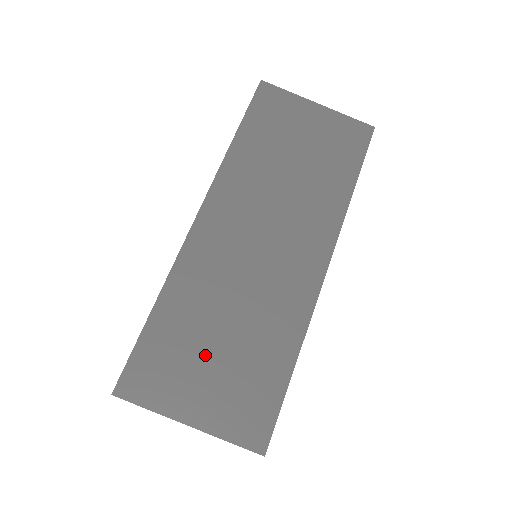
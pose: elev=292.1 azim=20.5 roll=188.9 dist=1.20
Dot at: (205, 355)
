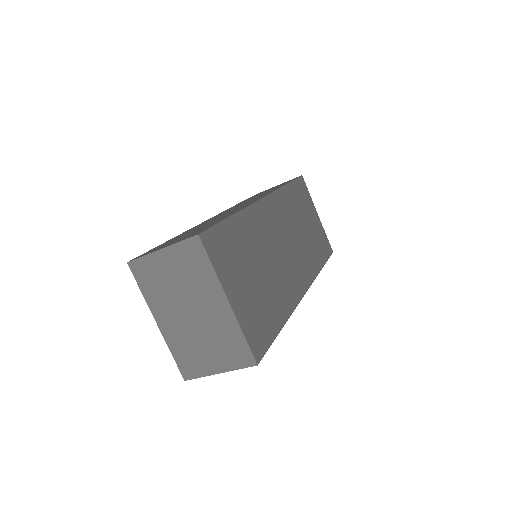
Dot at: (248, 271)
